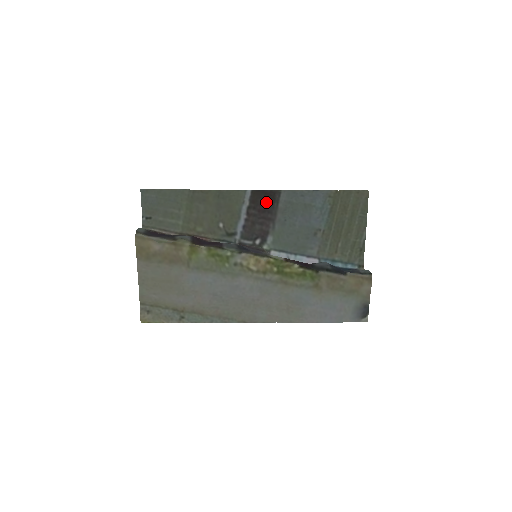
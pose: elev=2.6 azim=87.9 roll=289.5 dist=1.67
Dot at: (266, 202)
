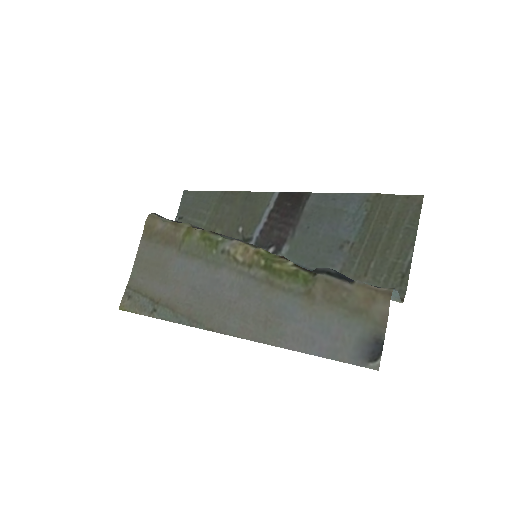
Dot at: (291, 205)
